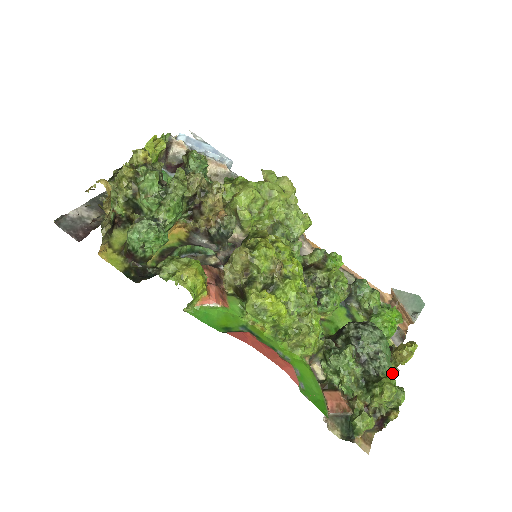
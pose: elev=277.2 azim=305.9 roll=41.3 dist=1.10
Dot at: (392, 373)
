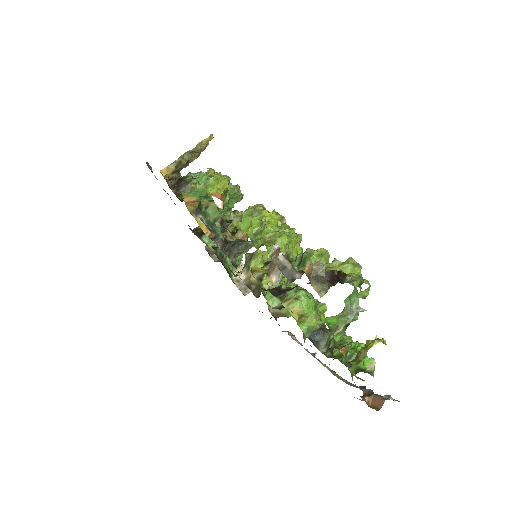
Dot at: occluded
